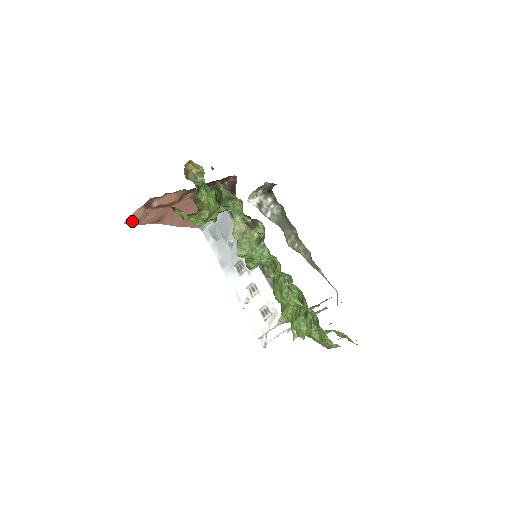
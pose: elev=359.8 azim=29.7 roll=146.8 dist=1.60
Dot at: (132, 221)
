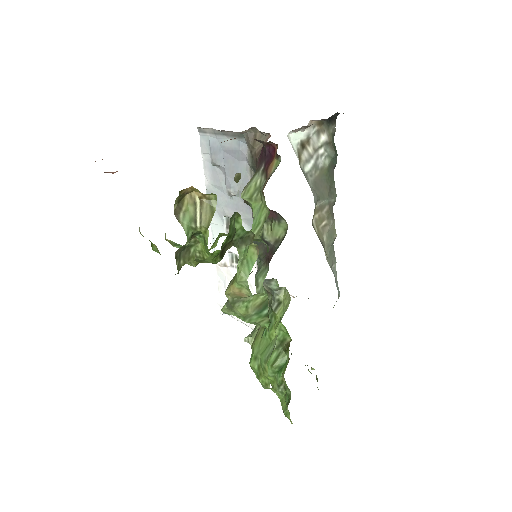
Dot at: occluded
